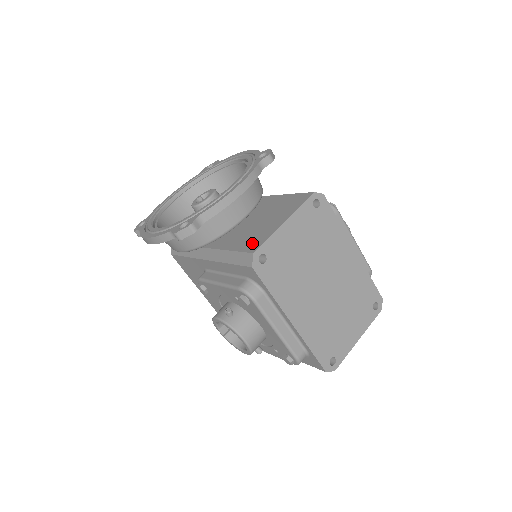
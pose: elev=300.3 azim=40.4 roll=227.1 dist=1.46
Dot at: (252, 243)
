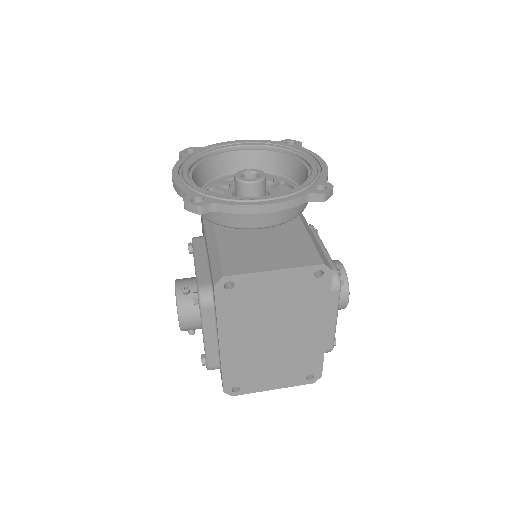
Dot at: (235, 263)
